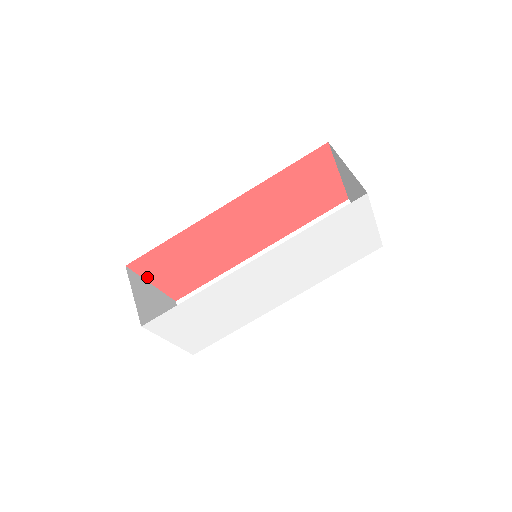
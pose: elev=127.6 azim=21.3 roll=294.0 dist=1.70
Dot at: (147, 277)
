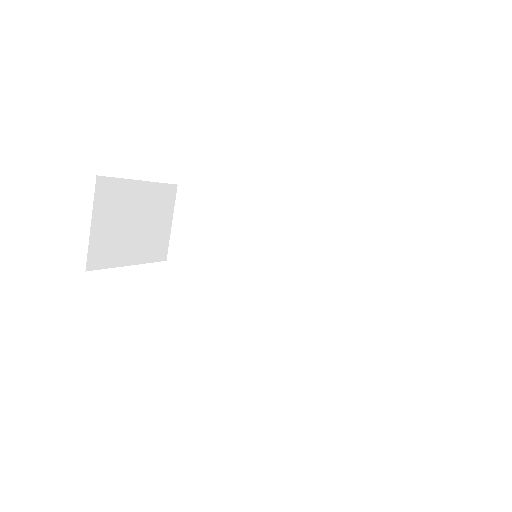
Dot at: occluded
